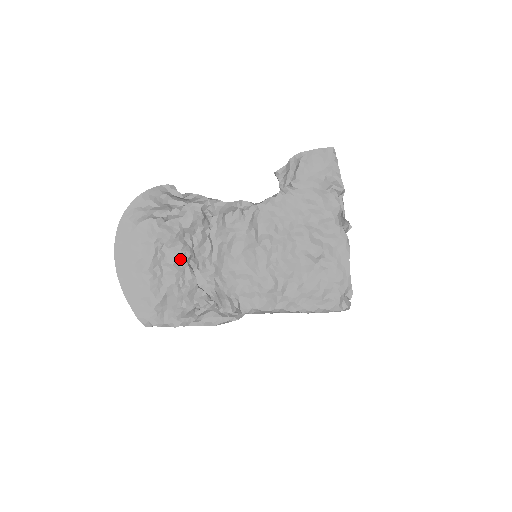
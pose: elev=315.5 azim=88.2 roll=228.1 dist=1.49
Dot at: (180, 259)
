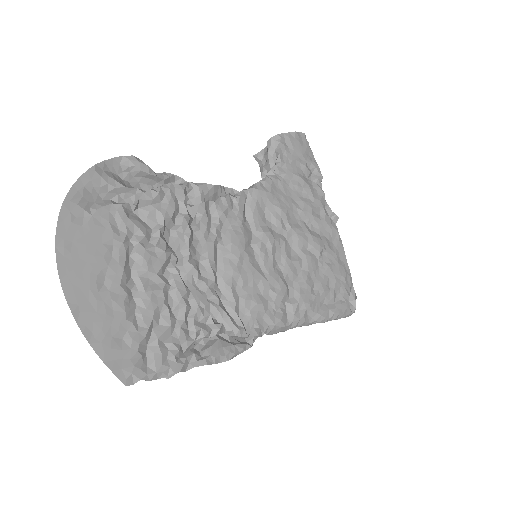
Dot at: (164, 265)
